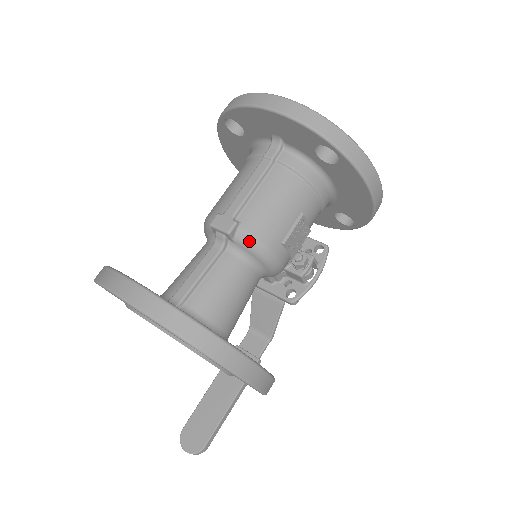
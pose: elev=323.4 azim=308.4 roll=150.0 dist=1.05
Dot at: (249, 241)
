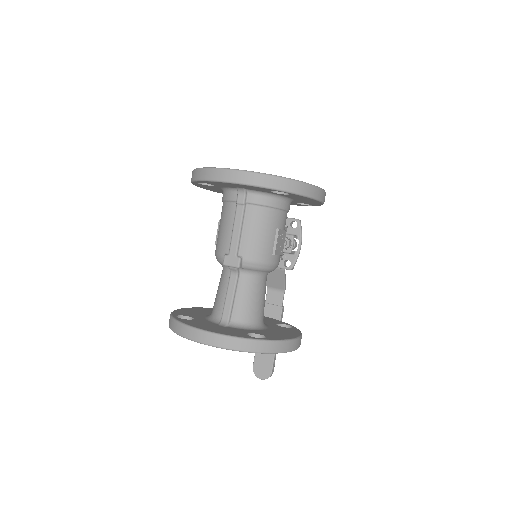
Dot at: (253, 265)
